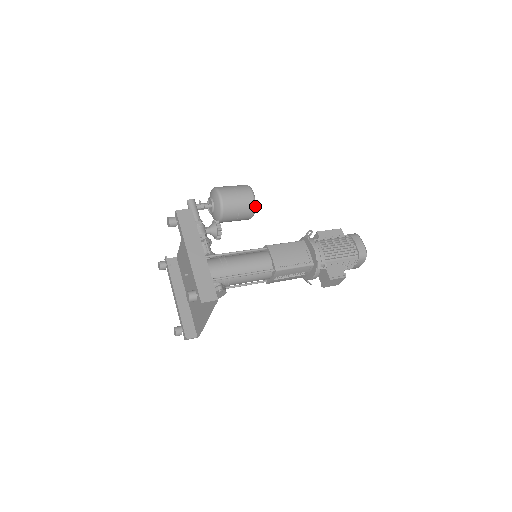
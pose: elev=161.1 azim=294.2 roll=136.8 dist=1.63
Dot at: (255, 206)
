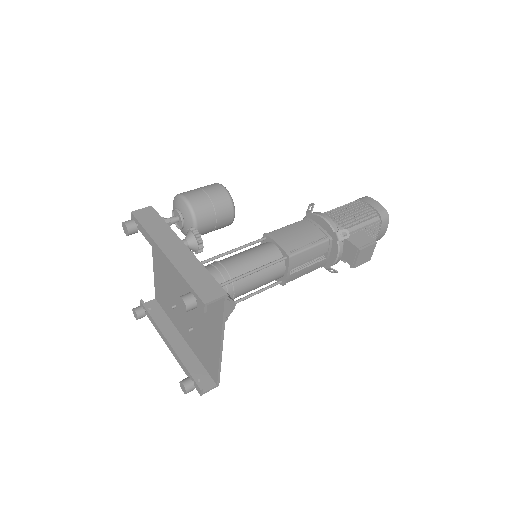
Dot at: (232, 201)
